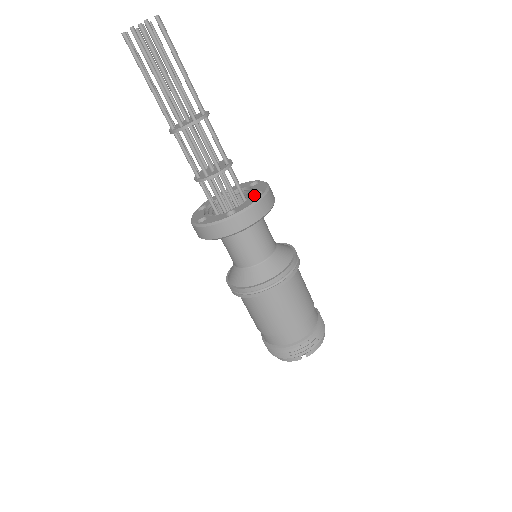
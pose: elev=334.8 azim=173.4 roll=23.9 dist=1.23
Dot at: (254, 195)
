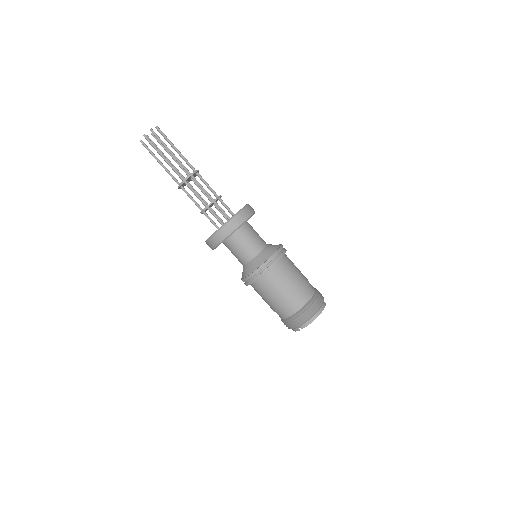
Dot at: occluded
